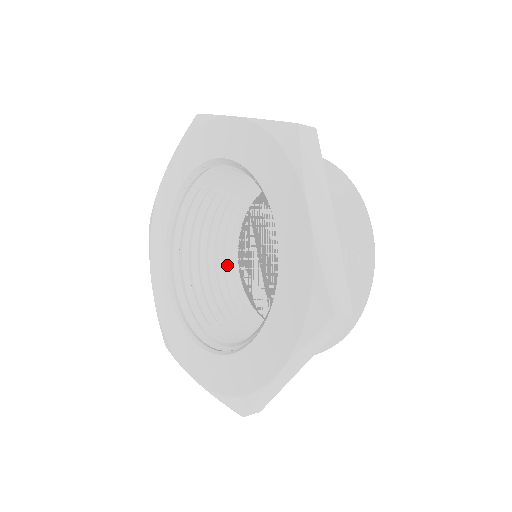
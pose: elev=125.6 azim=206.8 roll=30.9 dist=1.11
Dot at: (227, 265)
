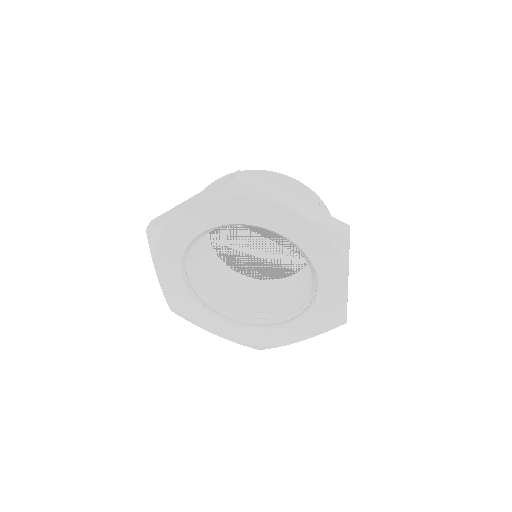
Dot at: (232, 279)
